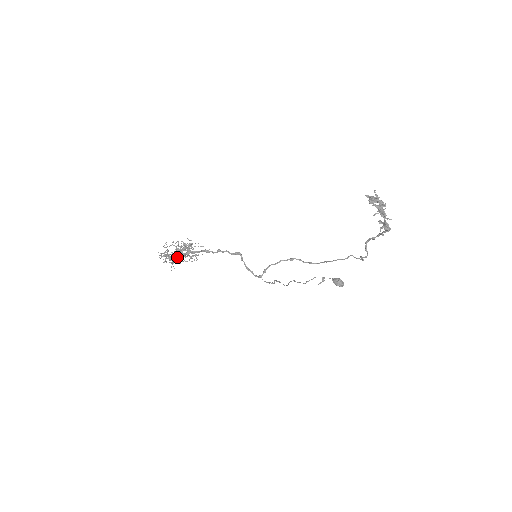
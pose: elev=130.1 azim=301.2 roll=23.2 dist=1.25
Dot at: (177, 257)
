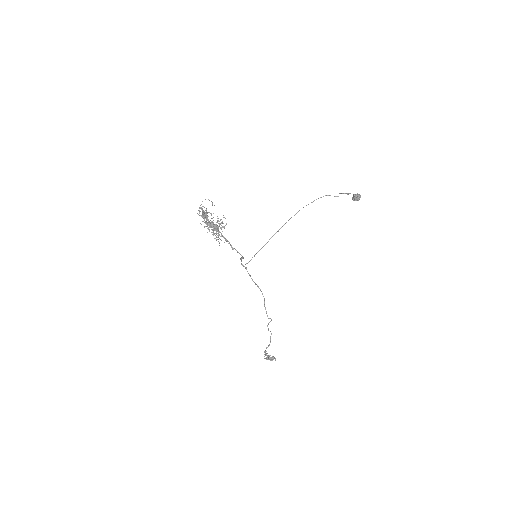
Dot at: (207, 225)
